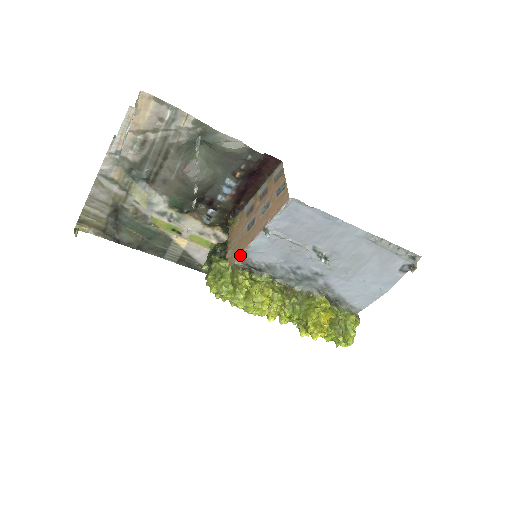
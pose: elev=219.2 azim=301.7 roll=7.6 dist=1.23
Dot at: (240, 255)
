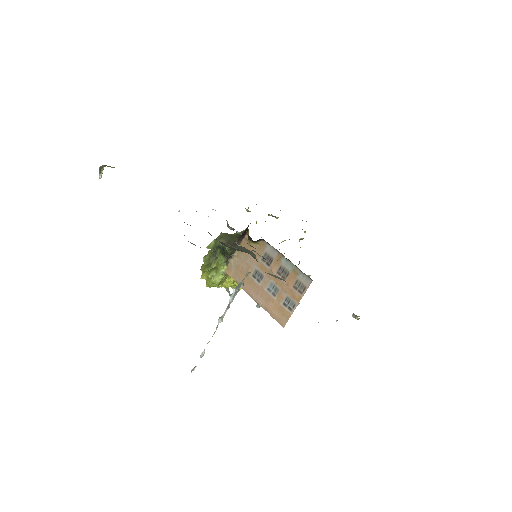
Dot at: (236, 282)
